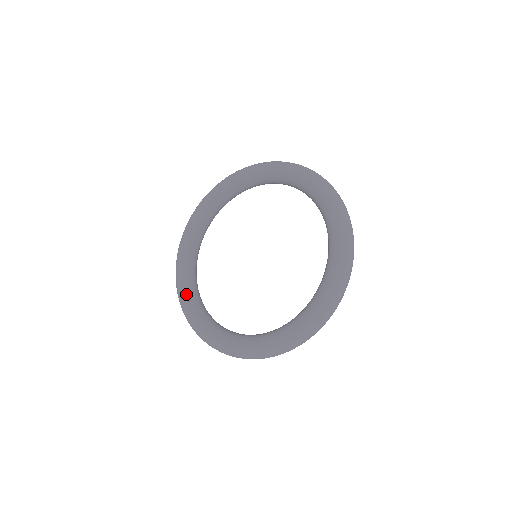
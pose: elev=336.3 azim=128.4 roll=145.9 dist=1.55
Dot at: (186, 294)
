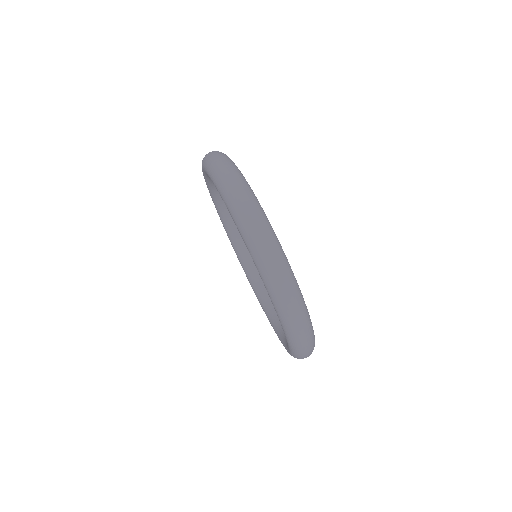
Dot at: (239, 258)
